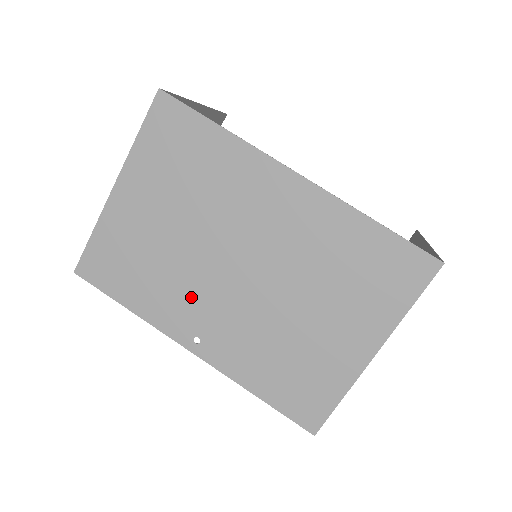
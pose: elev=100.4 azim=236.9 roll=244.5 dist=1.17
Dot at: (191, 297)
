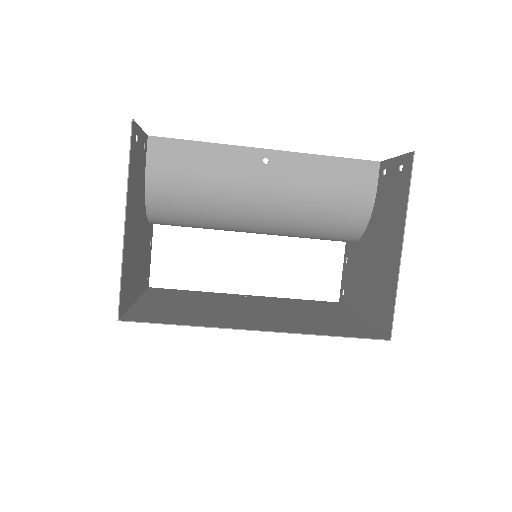
Dot at: occluded
